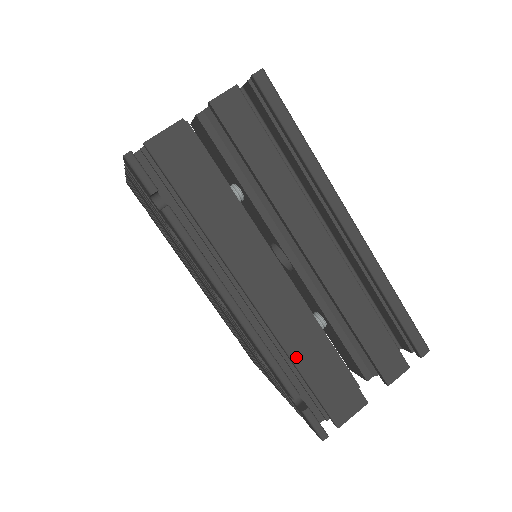
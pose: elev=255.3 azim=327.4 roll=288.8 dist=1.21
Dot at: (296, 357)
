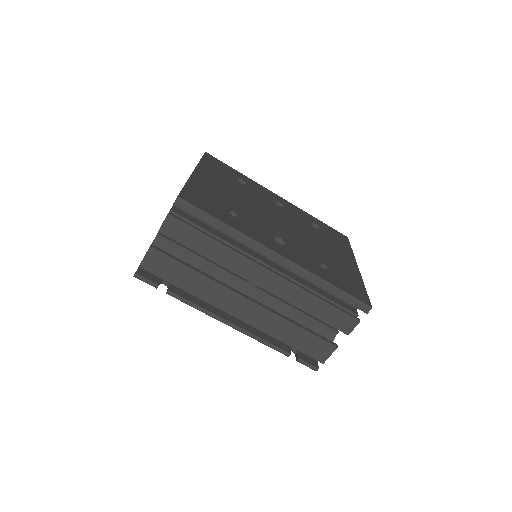
Dot at: (278, 337)
